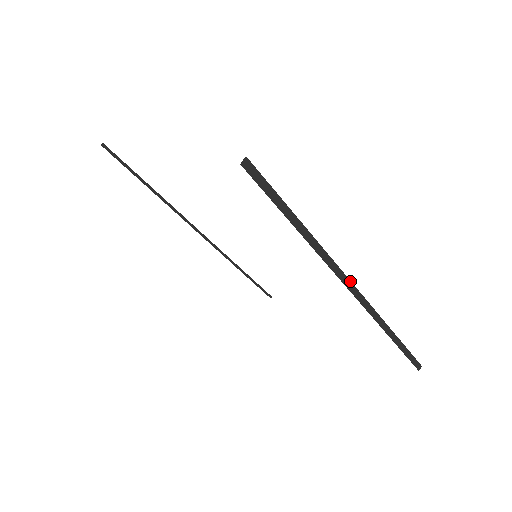
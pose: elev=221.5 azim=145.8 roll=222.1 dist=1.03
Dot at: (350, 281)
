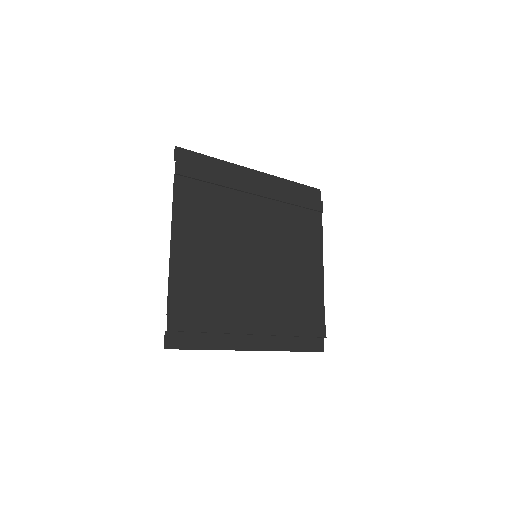
Dot at: (249, 334)
